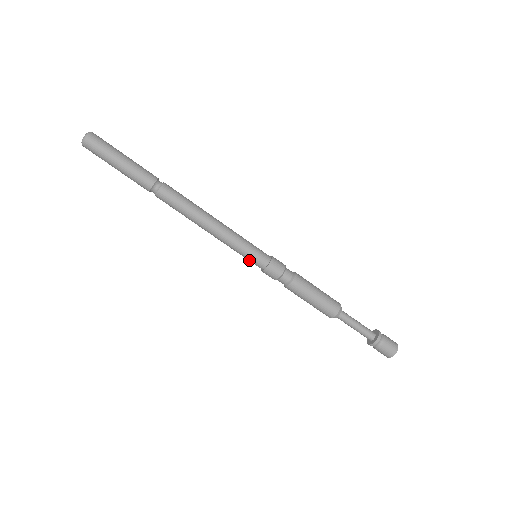
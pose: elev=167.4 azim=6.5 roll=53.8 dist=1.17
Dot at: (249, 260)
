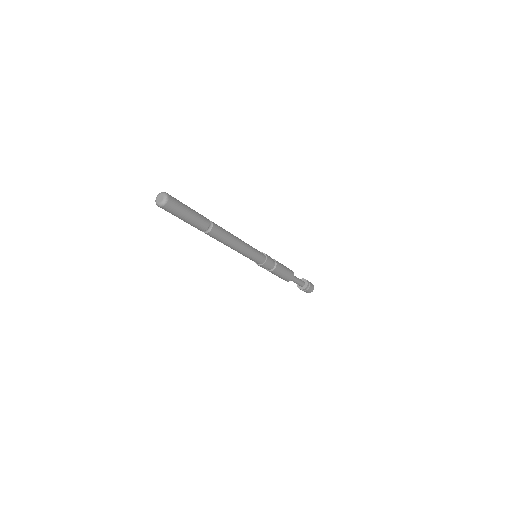
Dot at: (256, 260)
